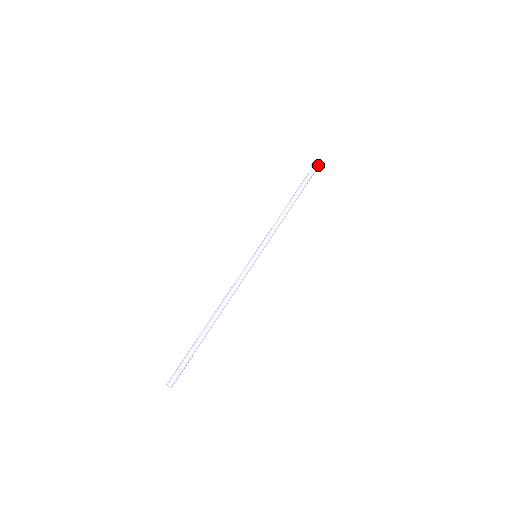
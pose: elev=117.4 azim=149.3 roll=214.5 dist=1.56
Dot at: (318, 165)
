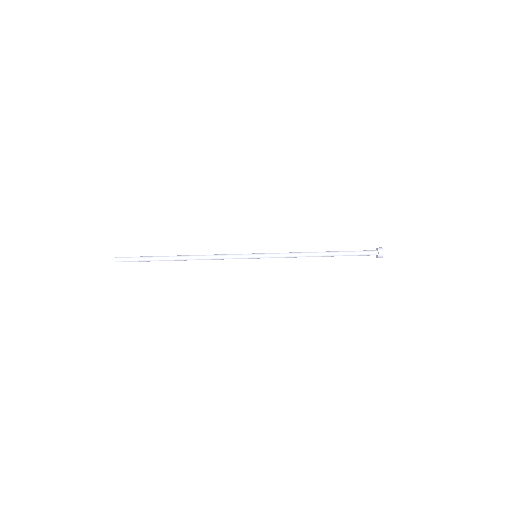
Dot at: (379, 252)
